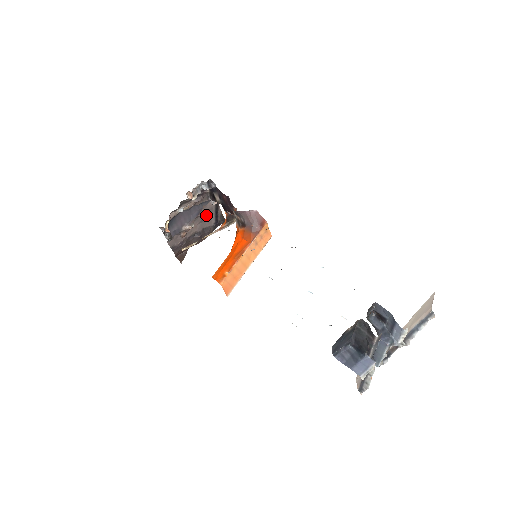
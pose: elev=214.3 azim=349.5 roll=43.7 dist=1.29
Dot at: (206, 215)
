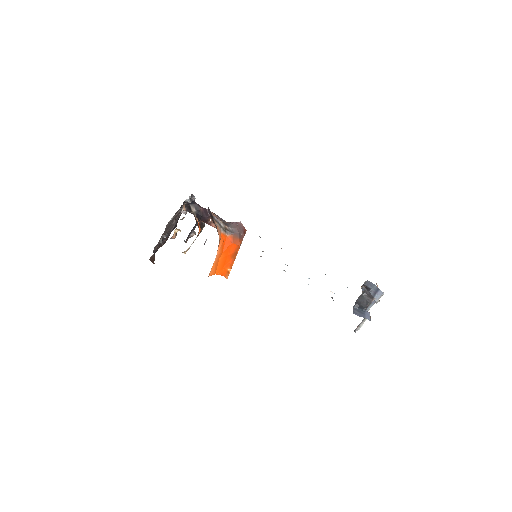
Dot at: occluded
